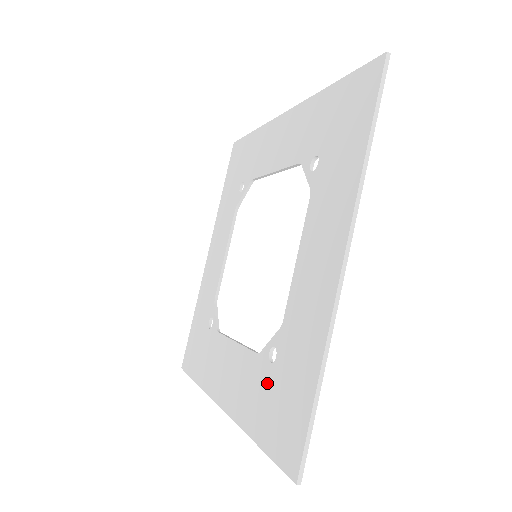
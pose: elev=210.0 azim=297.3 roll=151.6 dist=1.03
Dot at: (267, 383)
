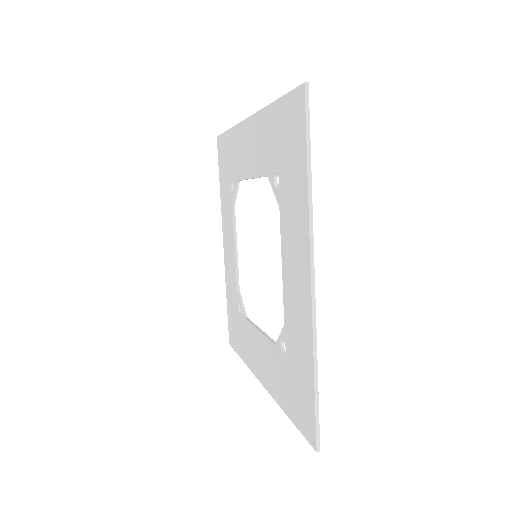
Dot at: (235, 307)
